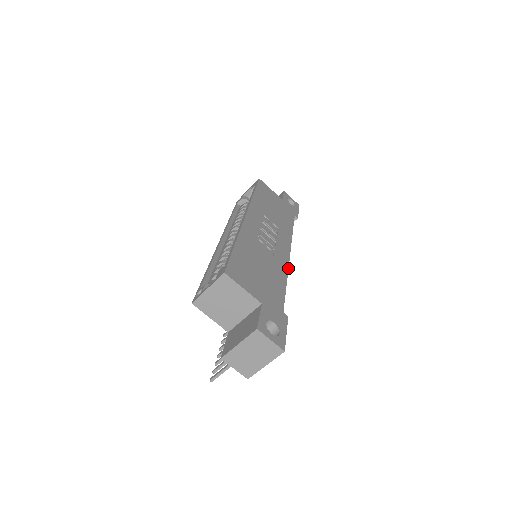
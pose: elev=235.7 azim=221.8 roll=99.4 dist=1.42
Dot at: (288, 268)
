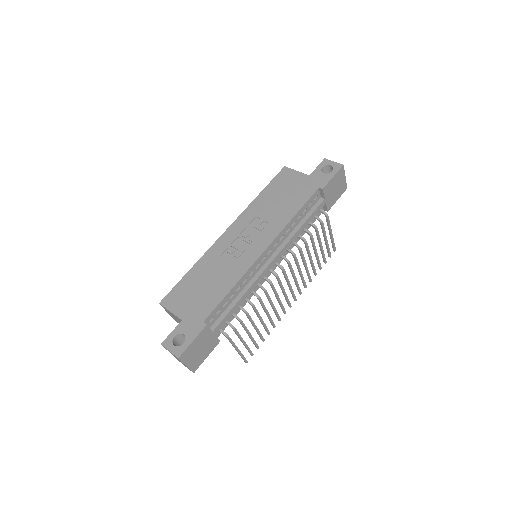
Dot at: (247, 270)
